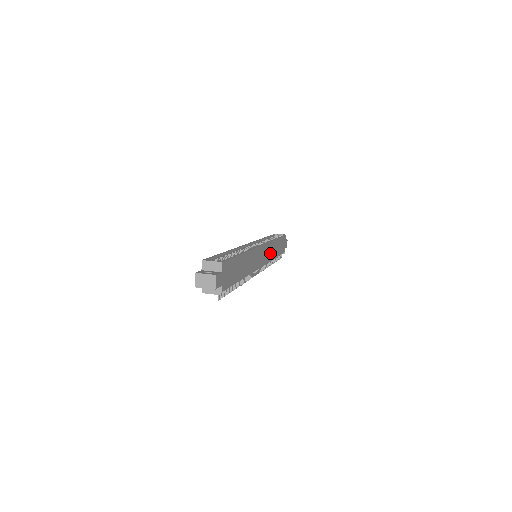
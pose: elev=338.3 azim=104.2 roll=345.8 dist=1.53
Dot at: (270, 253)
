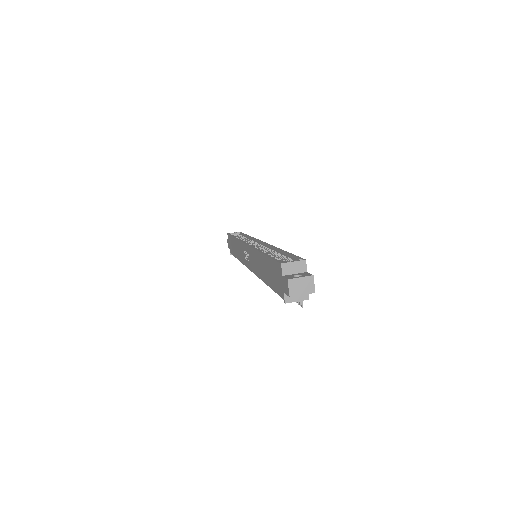
Dot at: occluded
